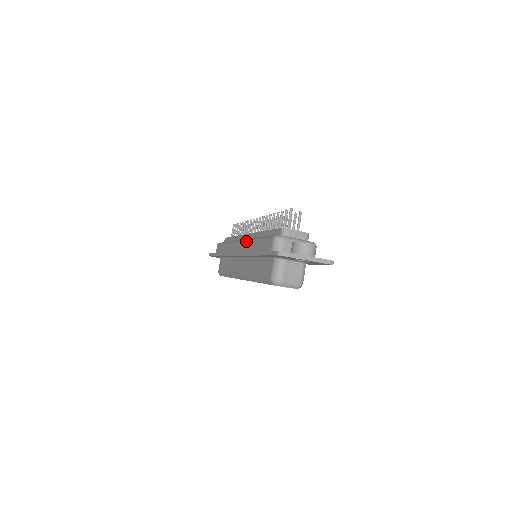
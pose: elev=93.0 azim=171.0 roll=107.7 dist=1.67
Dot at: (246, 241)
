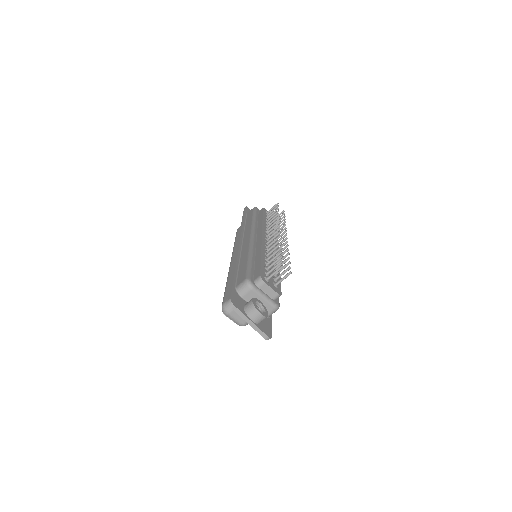
Dot at: (249, 245)
